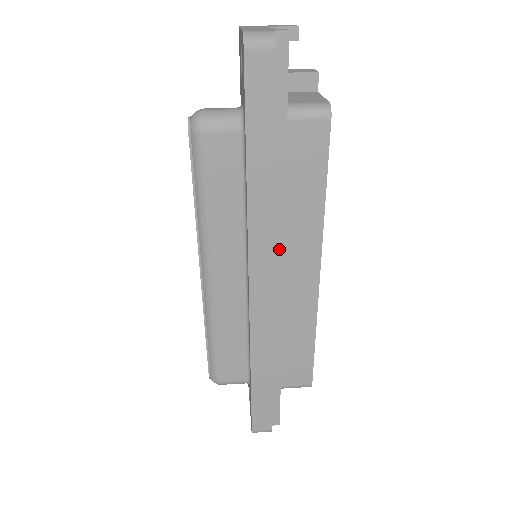
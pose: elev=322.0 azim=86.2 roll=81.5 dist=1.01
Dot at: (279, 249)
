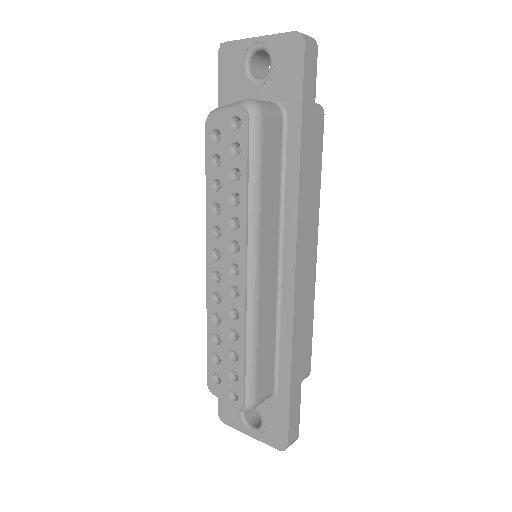
Dot at: occluded
